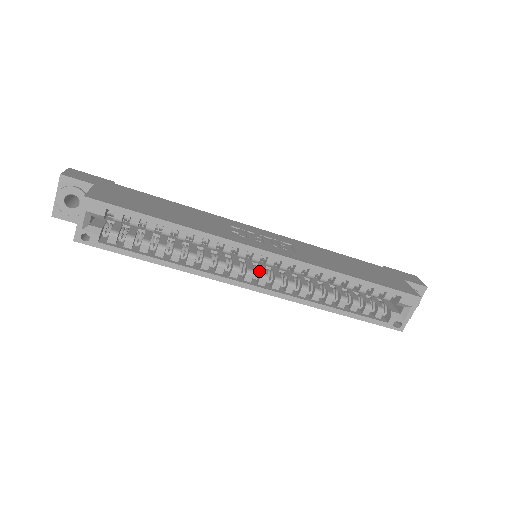
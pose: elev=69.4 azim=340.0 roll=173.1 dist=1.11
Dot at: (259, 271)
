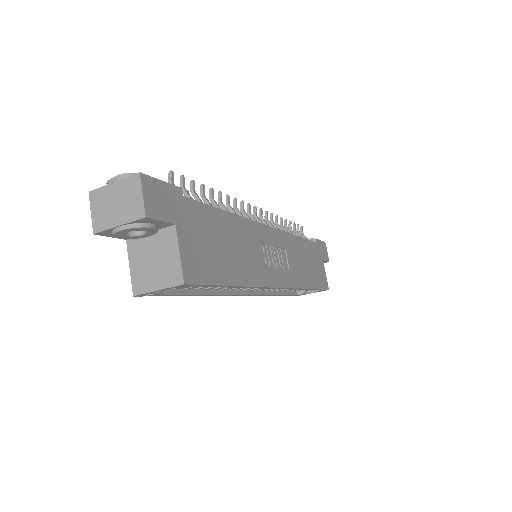
Dot at: occluded
